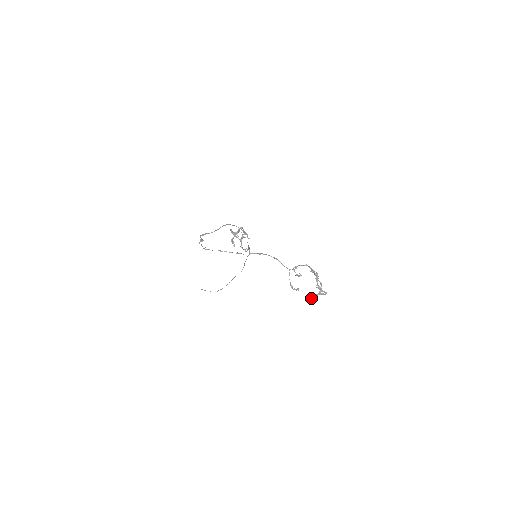
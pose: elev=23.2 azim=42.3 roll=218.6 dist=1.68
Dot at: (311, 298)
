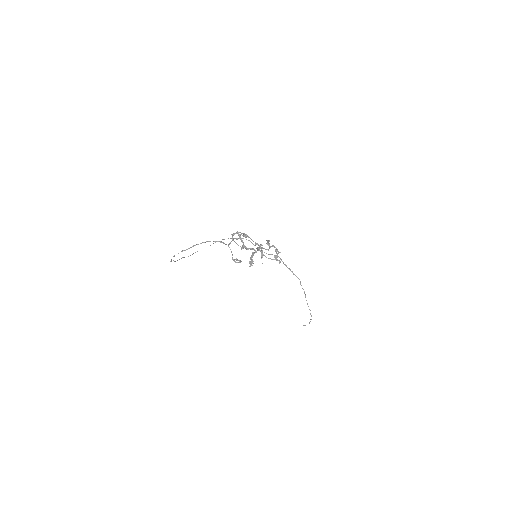
Dot at: (250, 263)
